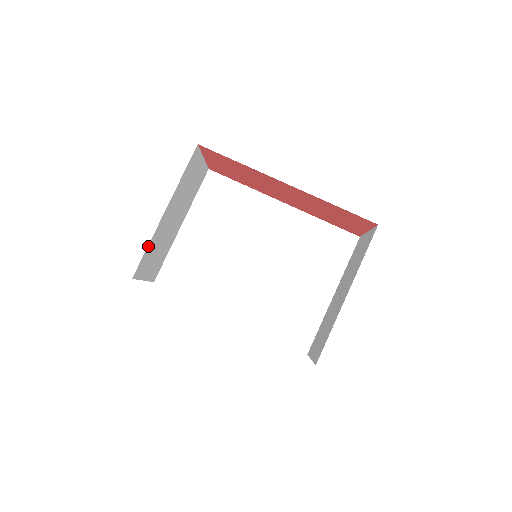
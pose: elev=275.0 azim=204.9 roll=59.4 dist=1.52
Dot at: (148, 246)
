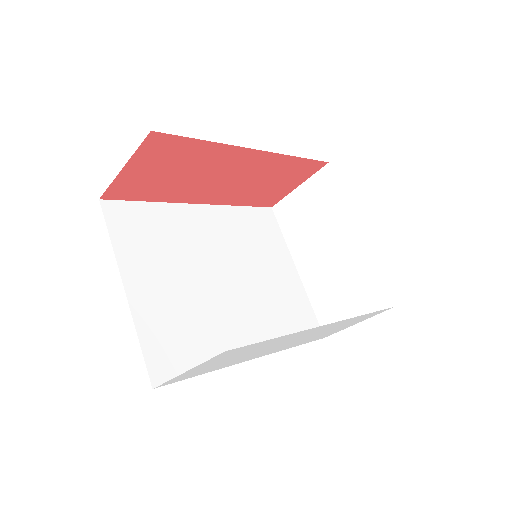
Dot at: occluded
